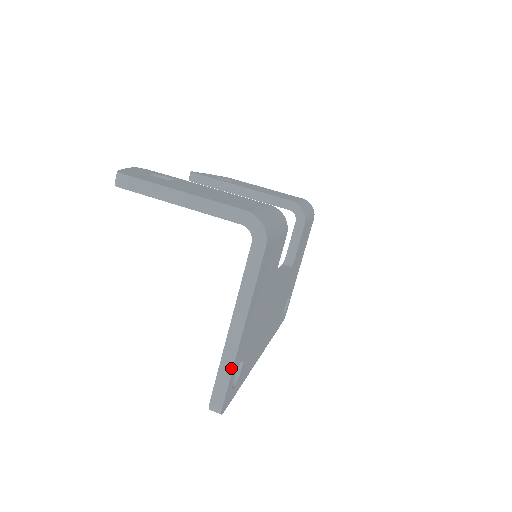
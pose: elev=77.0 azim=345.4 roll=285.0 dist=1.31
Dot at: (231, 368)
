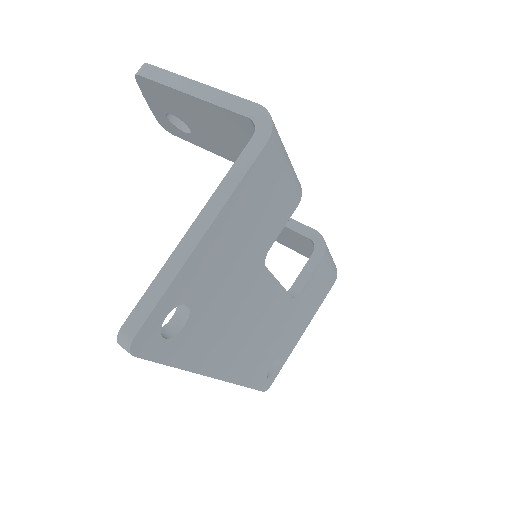
Dot at: (169, 282)
